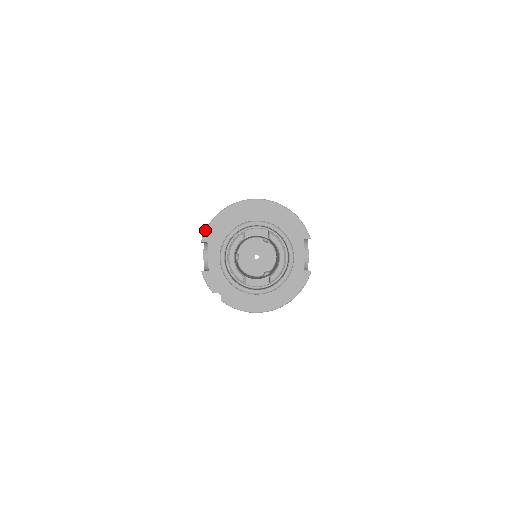
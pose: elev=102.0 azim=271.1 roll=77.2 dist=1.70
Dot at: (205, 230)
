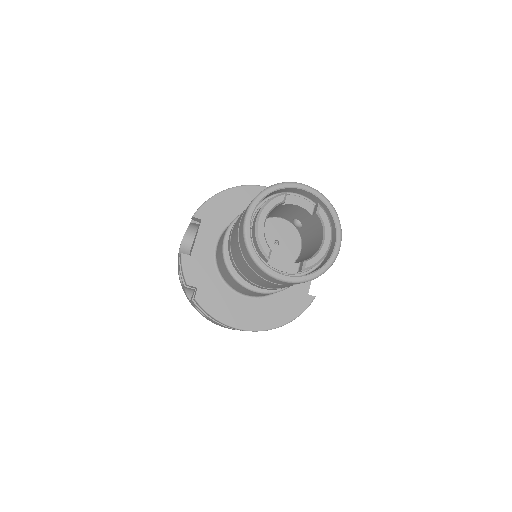
Dot at: (203, 204)
